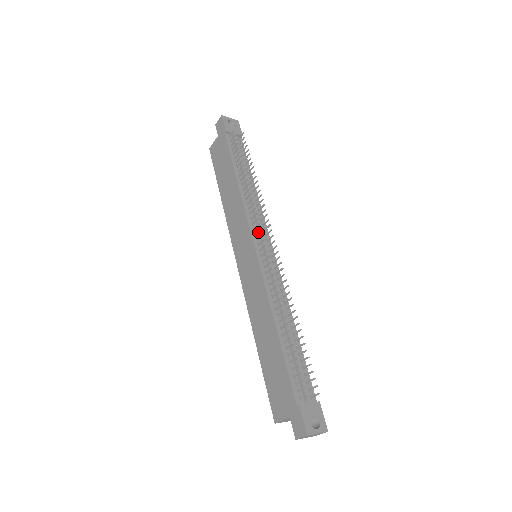
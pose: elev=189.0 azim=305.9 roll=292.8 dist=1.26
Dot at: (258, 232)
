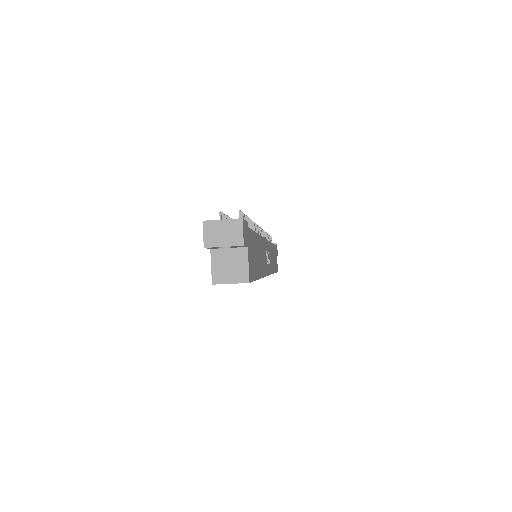
Dot at: occluded
